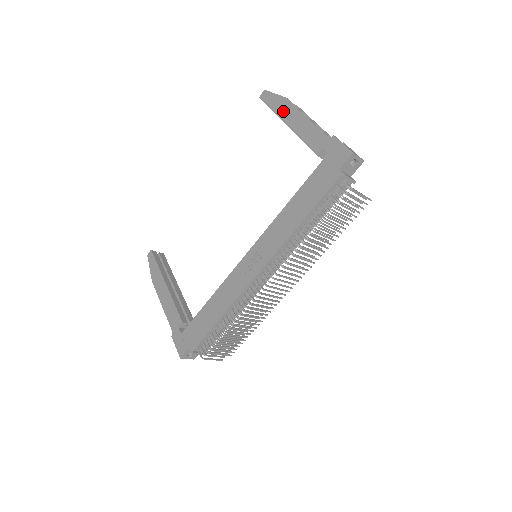
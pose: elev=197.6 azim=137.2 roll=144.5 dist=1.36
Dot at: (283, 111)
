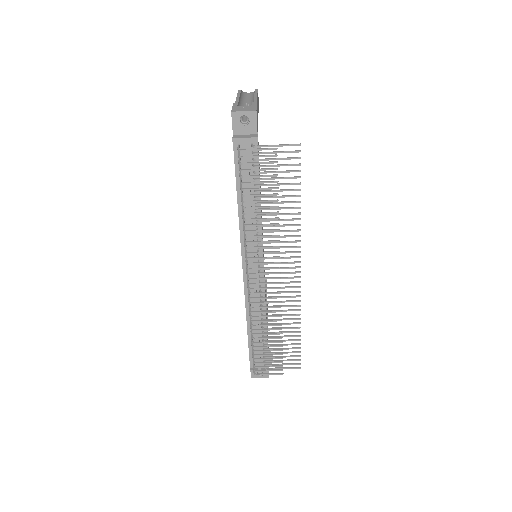
Dot at: occluded
